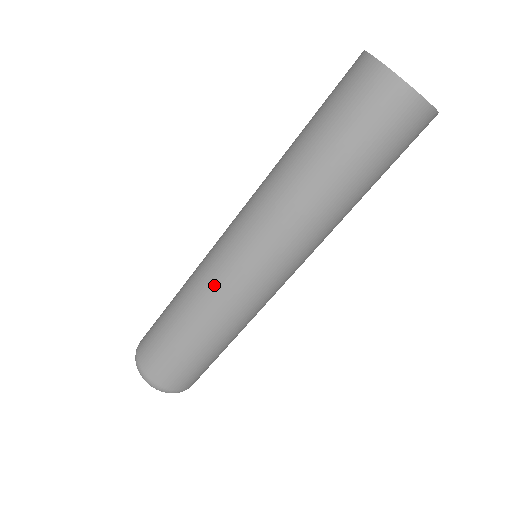
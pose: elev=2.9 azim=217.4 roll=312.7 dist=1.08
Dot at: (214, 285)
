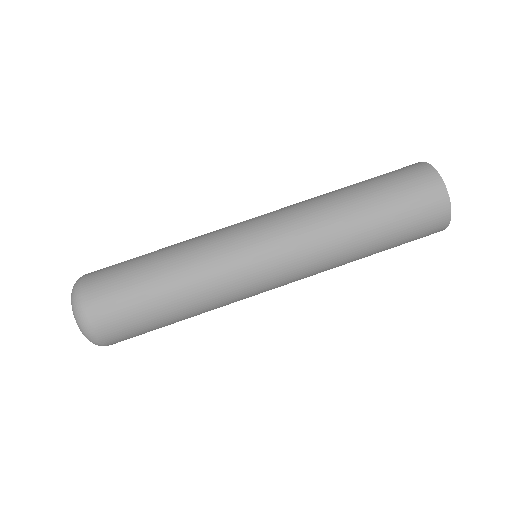
Dot at: (225, 268)
